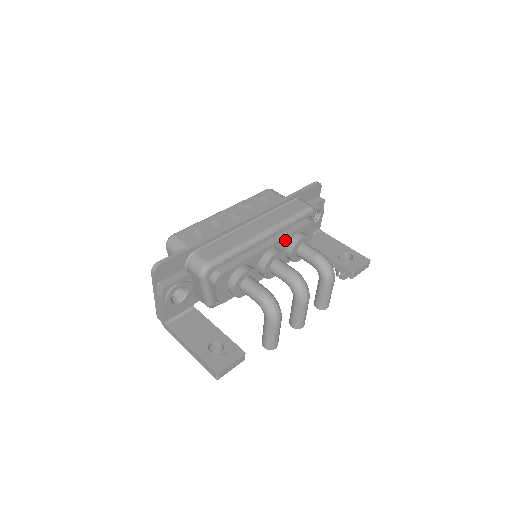
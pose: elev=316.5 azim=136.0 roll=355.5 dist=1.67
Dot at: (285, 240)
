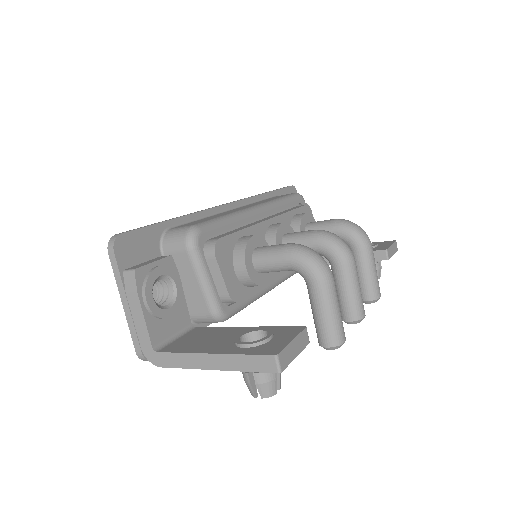
Dot at: (285, 219)
